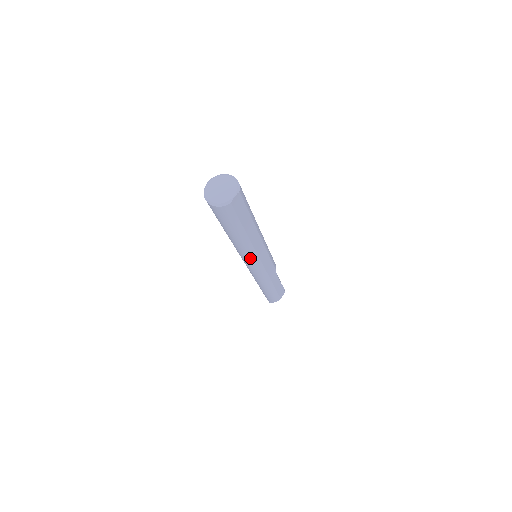
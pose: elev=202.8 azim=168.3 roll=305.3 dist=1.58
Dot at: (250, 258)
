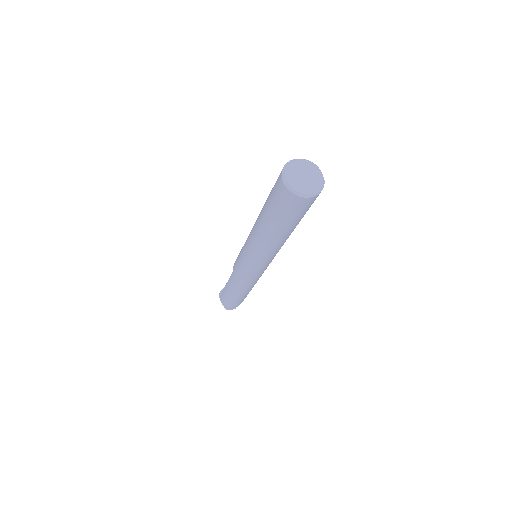
Dot at: occluded
